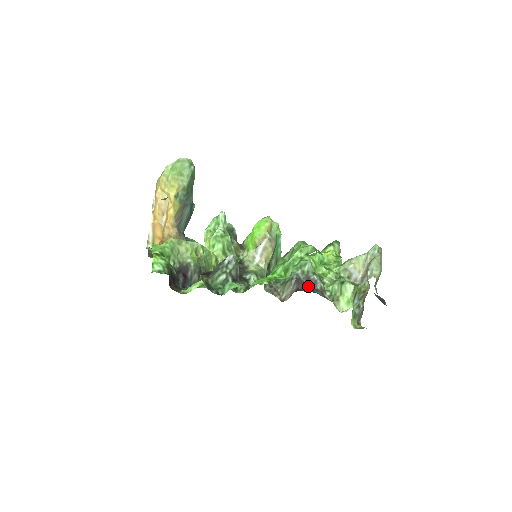
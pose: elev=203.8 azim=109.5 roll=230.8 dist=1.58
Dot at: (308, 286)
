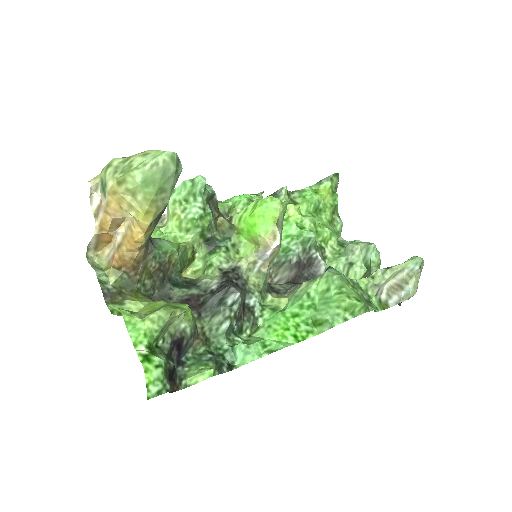
Dot at: (309, 268)
